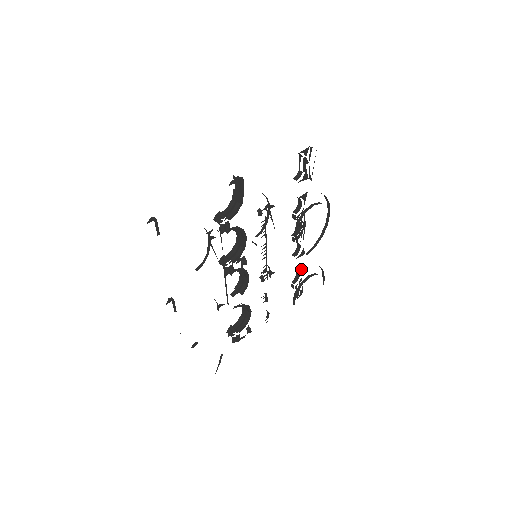
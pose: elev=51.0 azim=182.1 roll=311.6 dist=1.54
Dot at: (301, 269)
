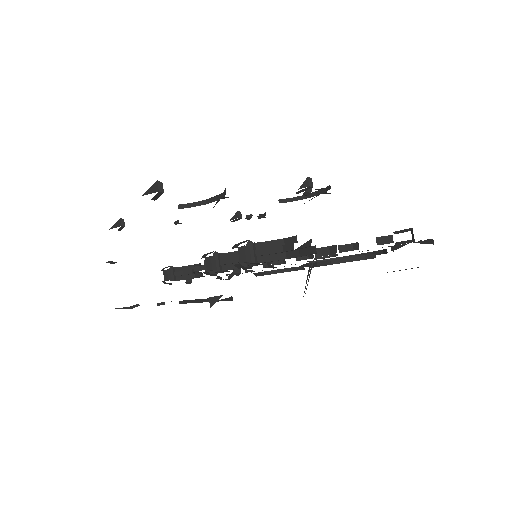
Dot at: occluded
